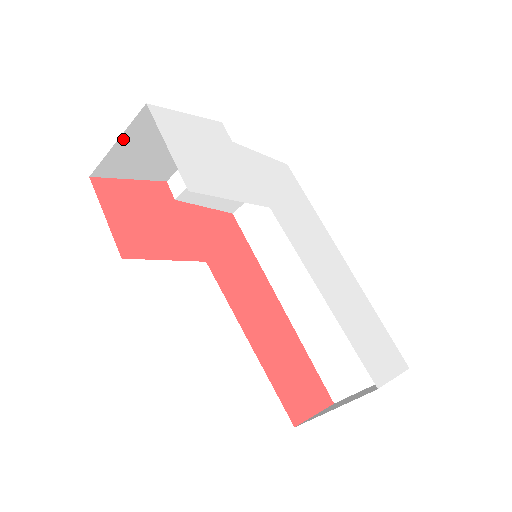
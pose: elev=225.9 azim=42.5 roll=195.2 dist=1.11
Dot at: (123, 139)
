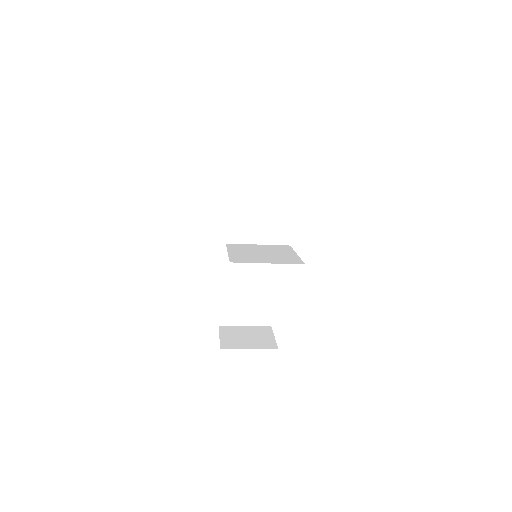
Dot at: occluded
